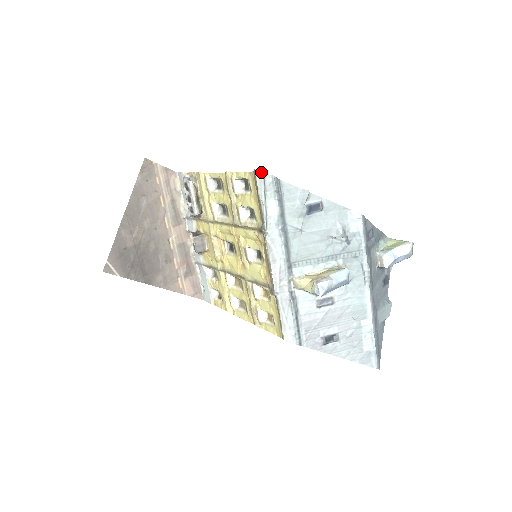
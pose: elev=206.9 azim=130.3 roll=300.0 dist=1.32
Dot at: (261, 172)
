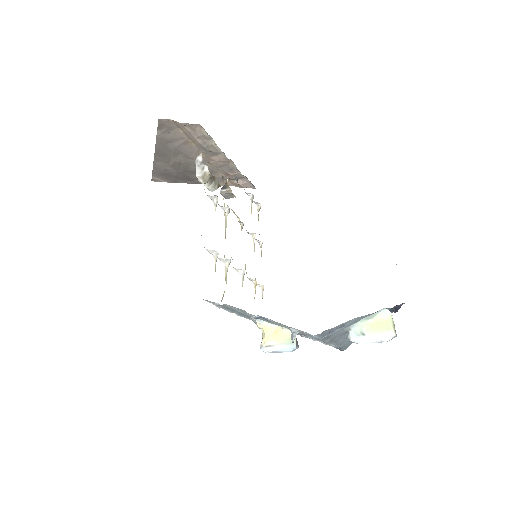
Dot at: (203, 299)
